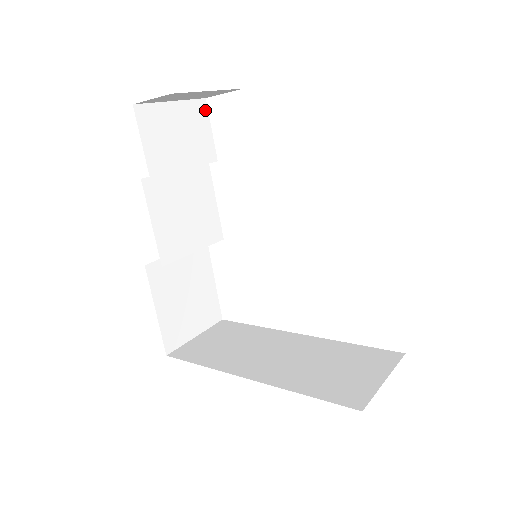
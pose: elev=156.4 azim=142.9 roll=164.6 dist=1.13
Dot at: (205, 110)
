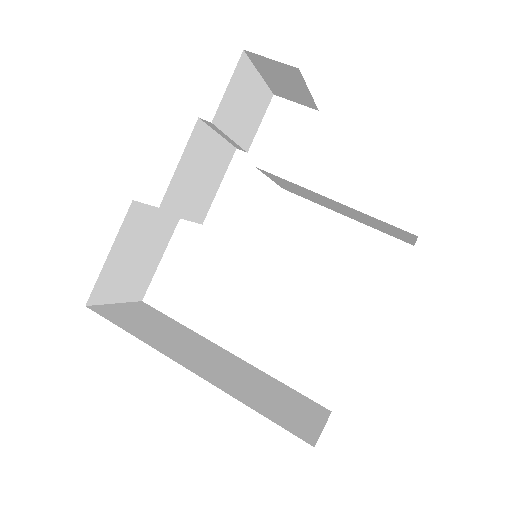
Dot at: (268, 103)
